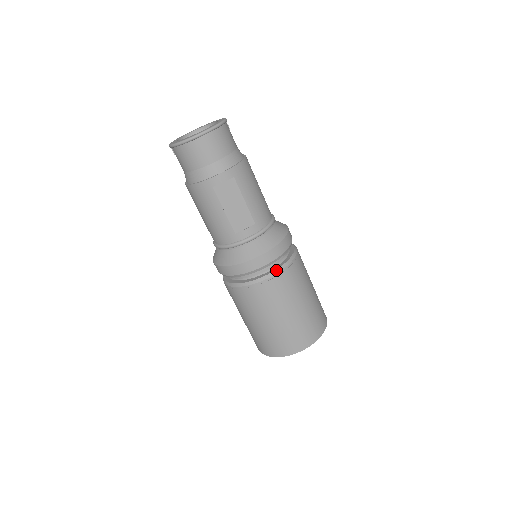
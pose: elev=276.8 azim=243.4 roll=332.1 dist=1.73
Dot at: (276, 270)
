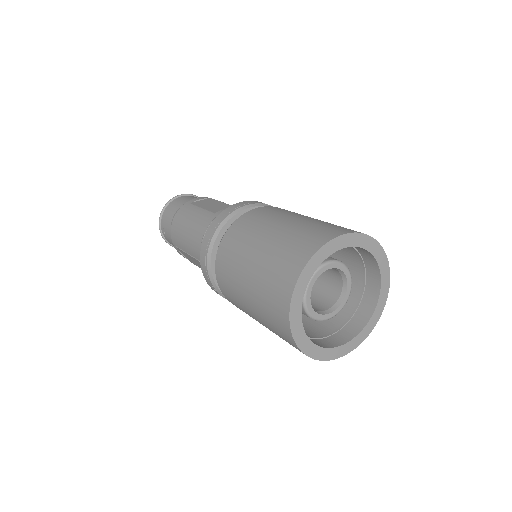
Dot at: occluded
